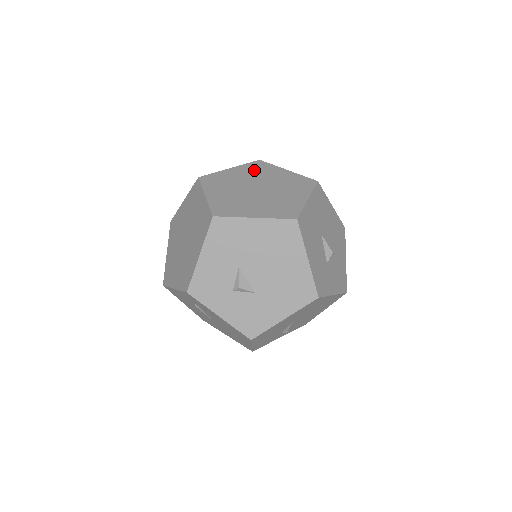
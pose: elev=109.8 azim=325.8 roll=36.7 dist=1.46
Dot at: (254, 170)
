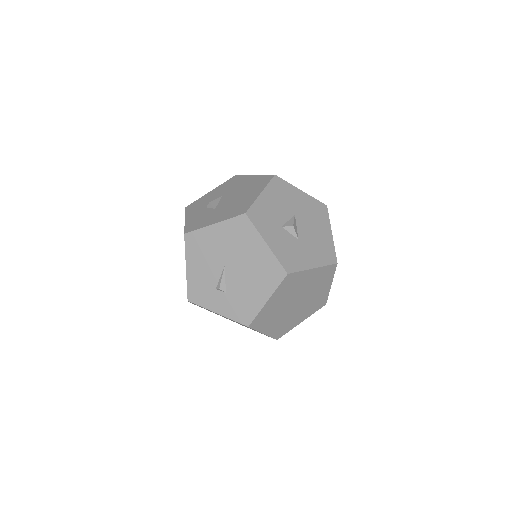
Dot at: occluded
